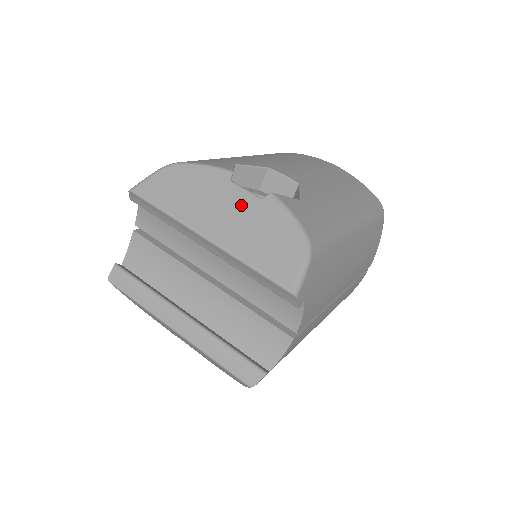
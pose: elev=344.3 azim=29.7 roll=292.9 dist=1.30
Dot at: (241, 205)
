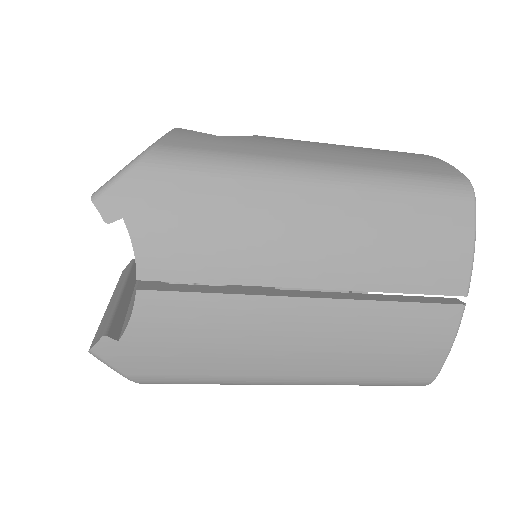
Dot at: occluded
